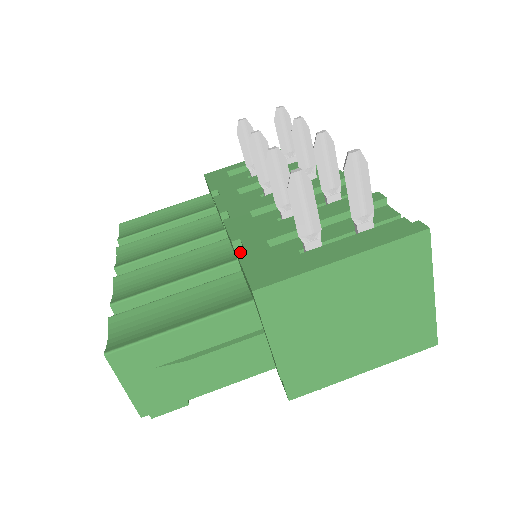
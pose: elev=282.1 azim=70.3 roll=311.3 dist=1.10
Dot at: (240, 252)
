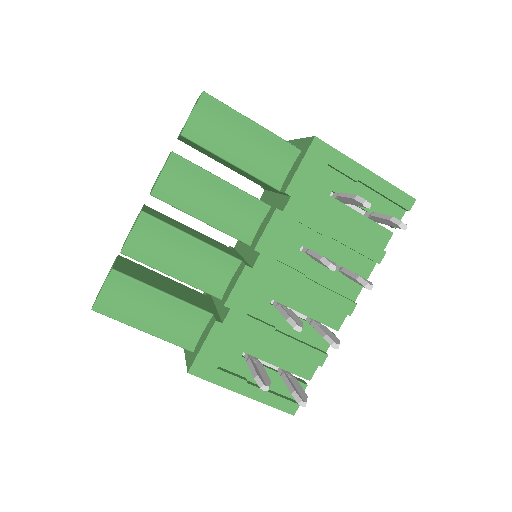
Dot at: (216, 326)
